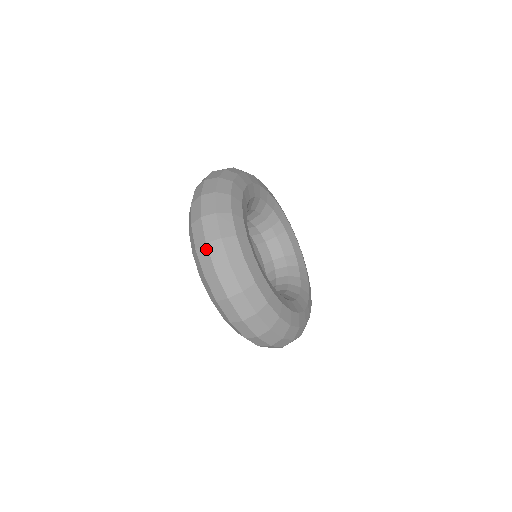
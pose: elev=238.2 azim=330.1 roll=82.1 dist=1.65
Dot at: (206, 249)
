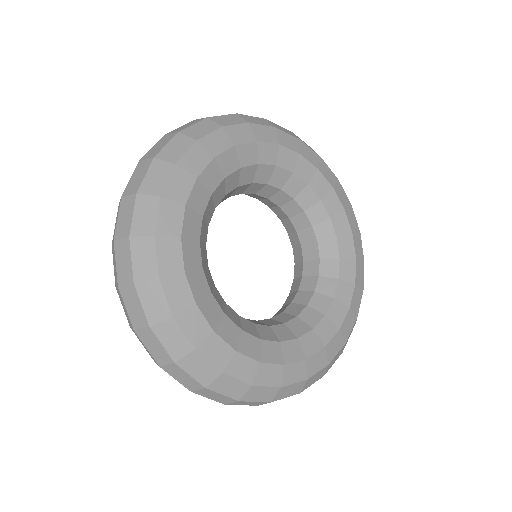
Dot at: (120, 295)
